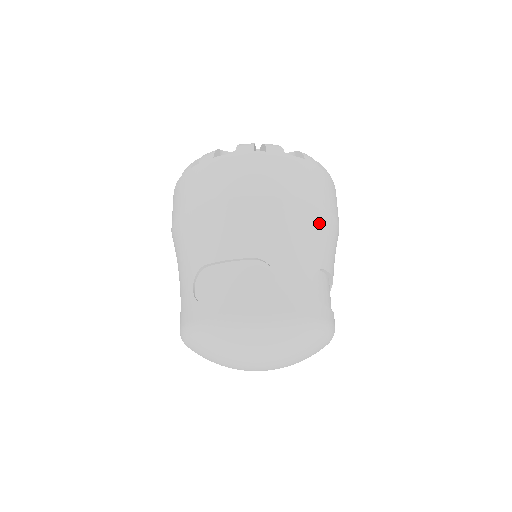
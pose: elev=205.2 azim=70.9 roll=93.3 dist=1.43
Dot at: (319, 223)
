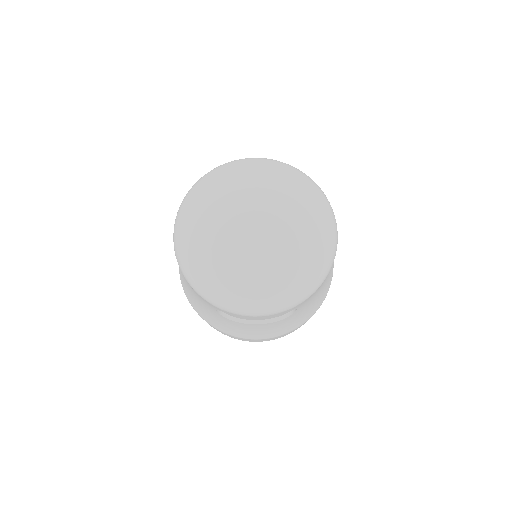
Dot at: occluded
